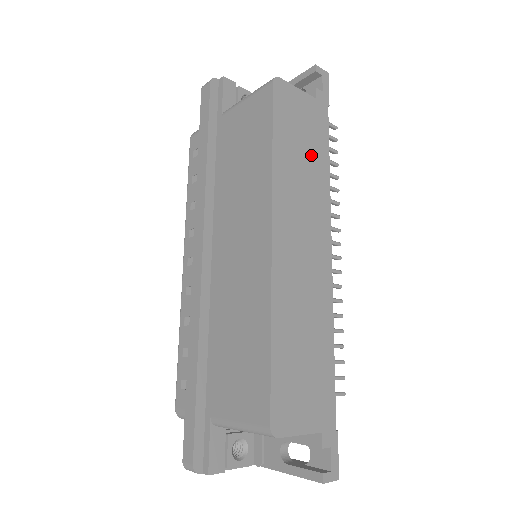
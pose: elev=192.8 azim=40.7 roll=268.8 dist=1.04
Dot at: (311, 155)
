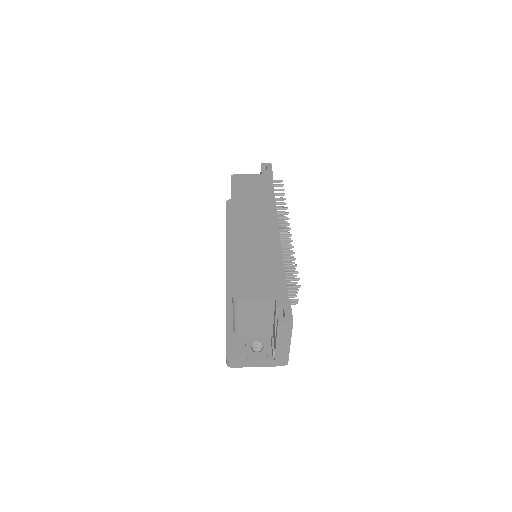
Dot at: (259, 194)
